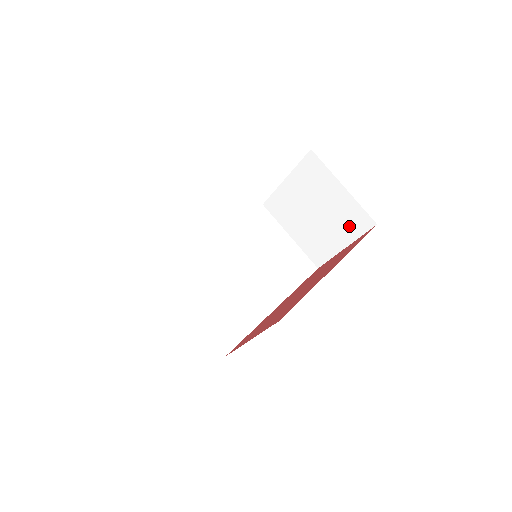
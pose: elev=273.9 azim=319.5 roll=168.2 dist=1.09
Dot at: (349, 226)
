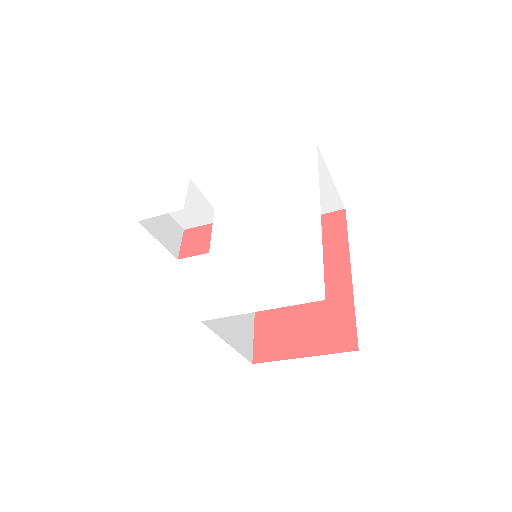
Dot at: occluded
